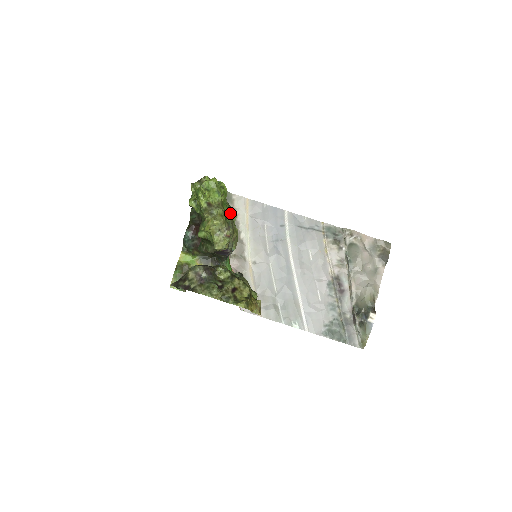
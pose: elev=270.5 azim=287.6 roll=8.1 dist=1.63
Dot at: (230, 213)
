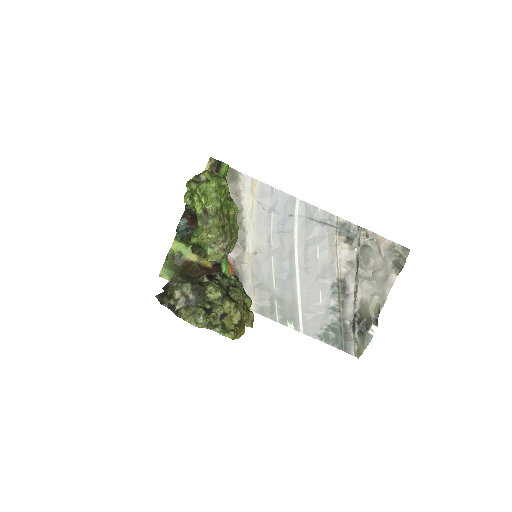
Dot at: (231, 209)
